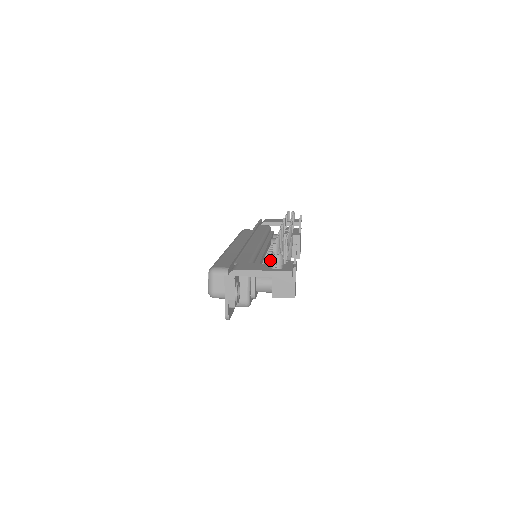
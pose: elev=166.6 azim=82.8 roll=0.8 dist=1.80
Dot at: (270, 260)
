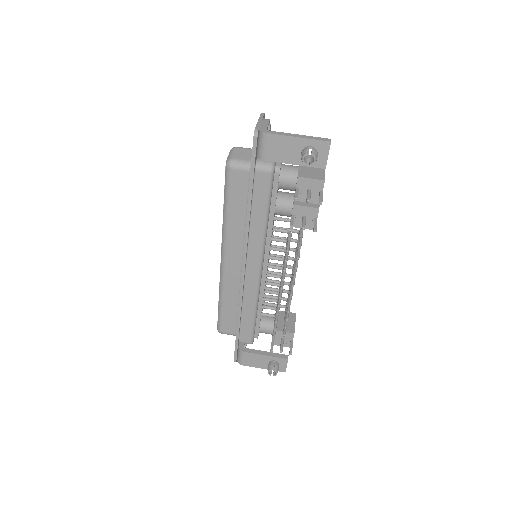
Dot at: occluded
